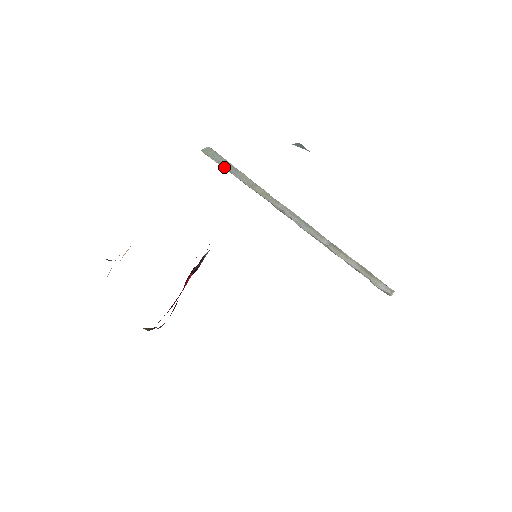
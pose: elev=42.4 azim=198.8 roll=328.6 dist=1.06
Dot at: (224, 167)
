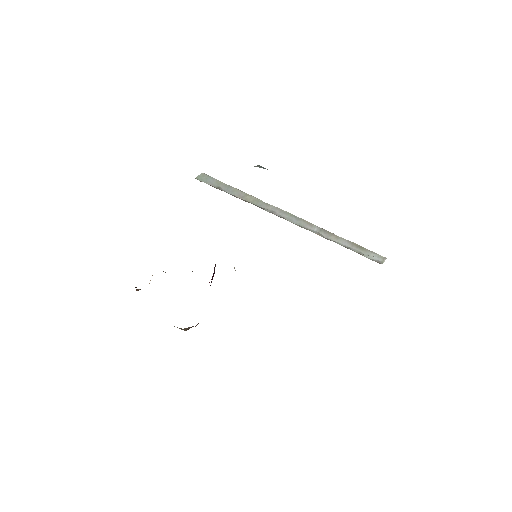
Dot at: (217, 187)
